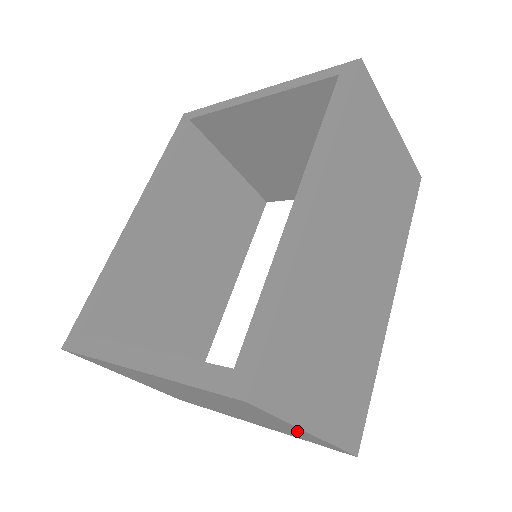
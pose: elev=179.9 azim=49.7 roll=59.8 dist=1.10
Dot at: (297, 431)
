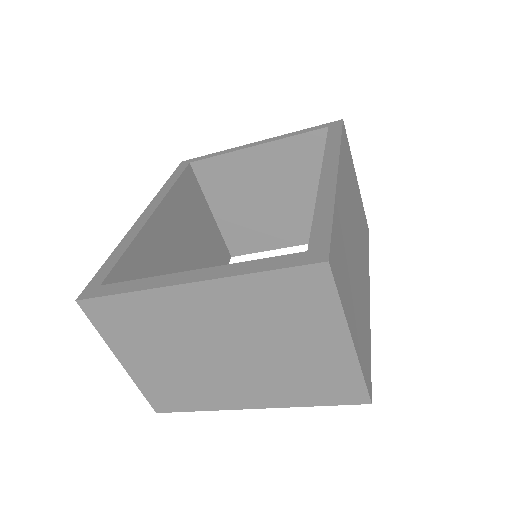
Dot at: (333, 353)
